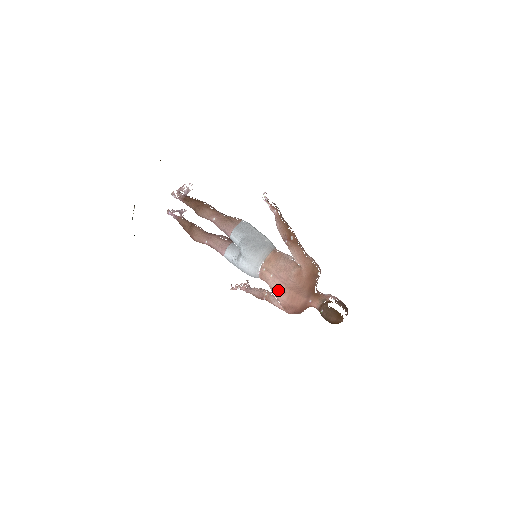
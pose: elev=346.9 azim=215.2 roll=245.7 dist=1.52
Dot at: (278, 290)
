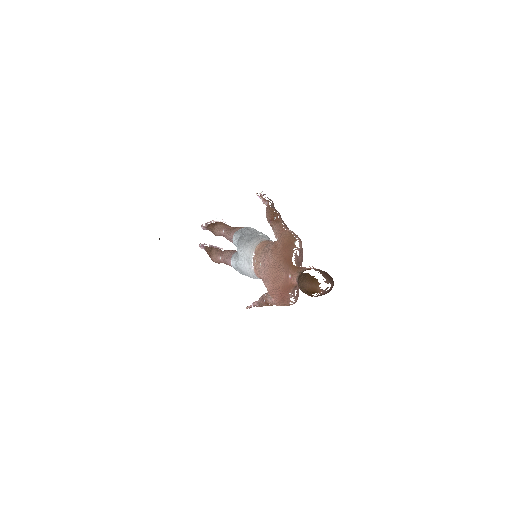
Dot at: (264, 276)
